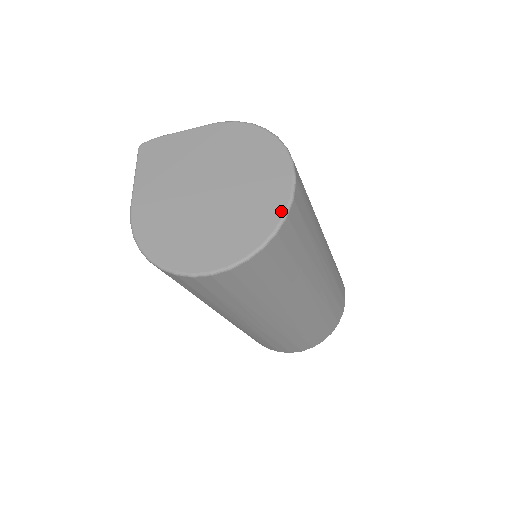
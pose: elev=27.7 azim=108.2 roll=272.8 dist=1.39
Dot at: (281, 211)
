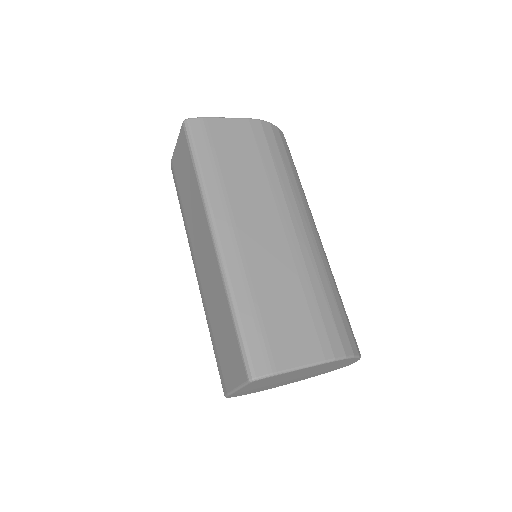
Dot at: occluded
